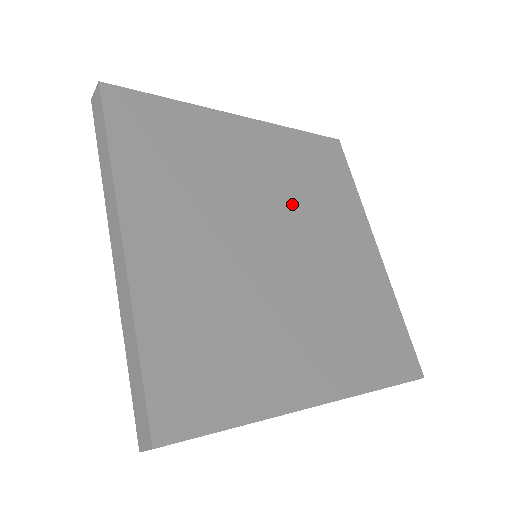
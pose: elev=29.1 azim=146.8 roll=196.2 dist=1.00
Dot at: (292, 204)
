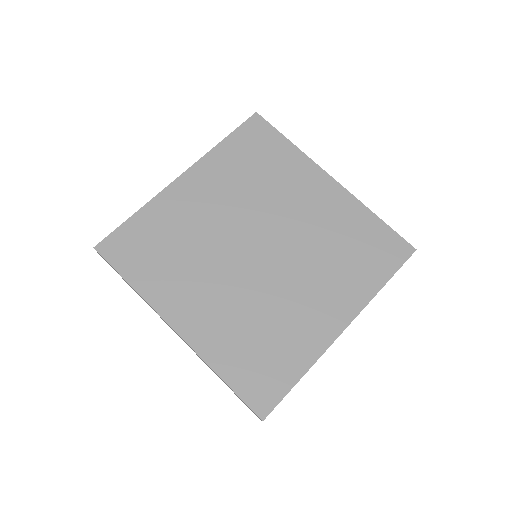
Dot at: (253, 209)
